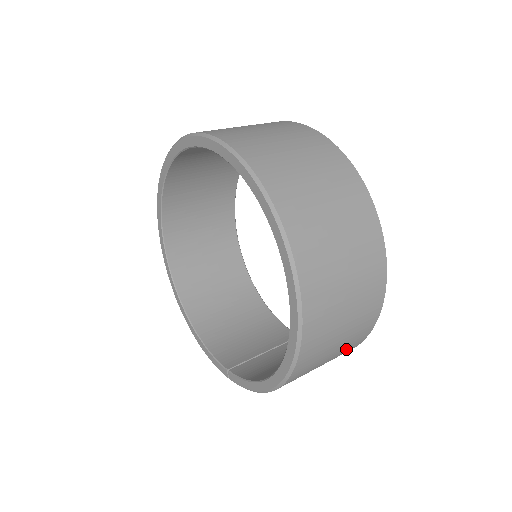
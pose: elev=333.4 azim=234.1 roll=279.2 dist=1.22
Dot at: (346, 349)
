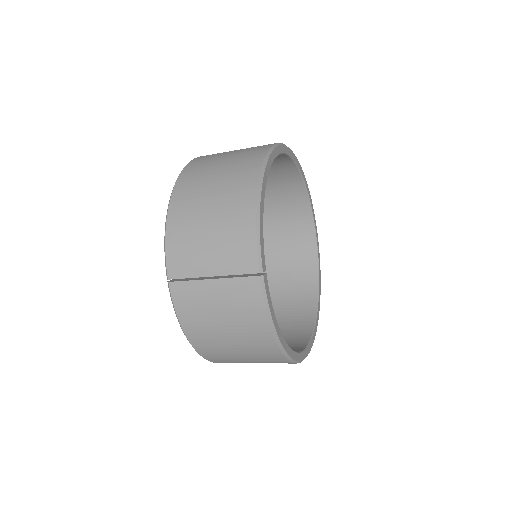
Dot at: (240, 170)
